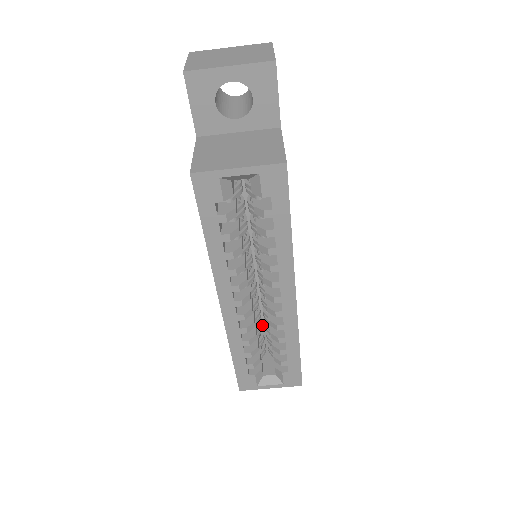
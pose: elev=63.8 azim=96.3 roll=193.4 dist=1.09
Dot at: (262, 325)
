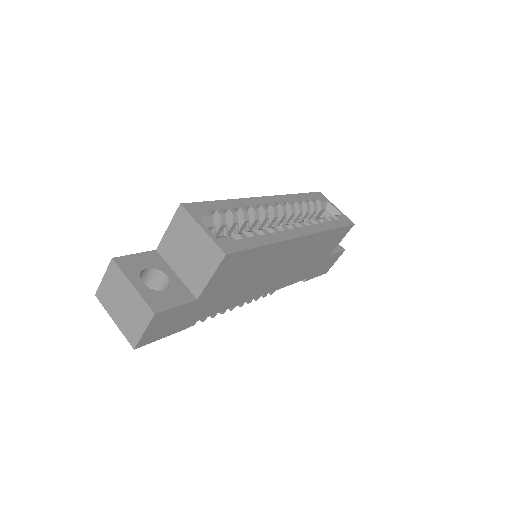
Dot at: occluded
